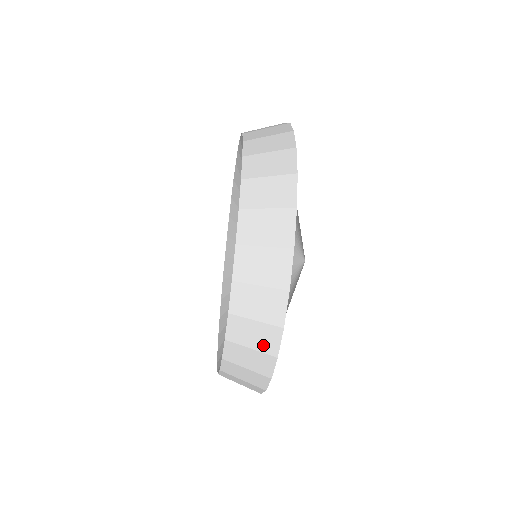
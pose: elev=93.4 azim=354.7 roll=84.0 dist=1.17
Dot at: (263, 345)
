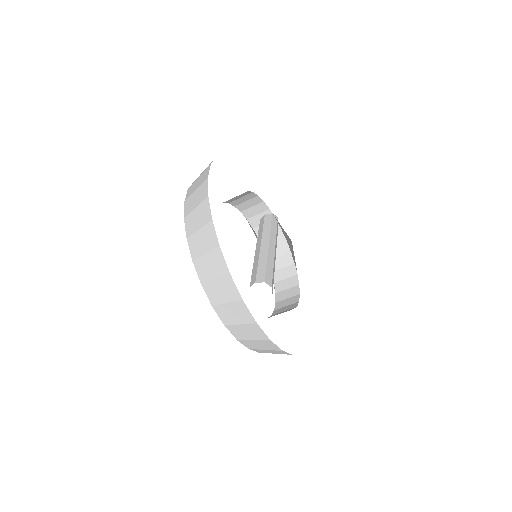
Dot at: (203, 219)
